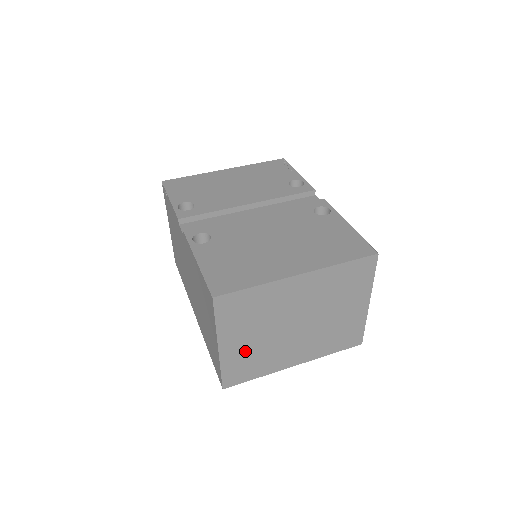
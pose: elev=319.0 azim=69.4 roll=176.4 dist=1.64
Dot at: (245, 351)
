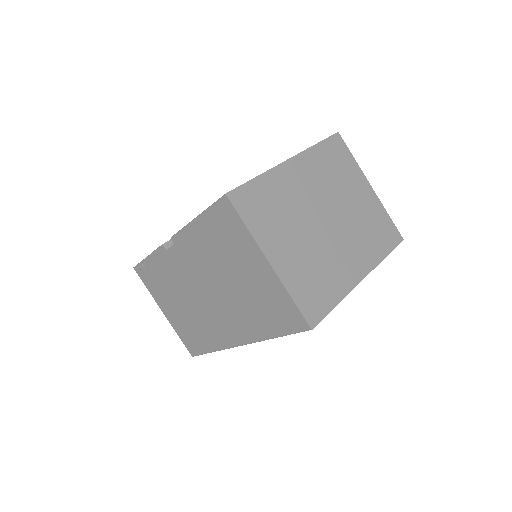
Dot at: (299, 264)
